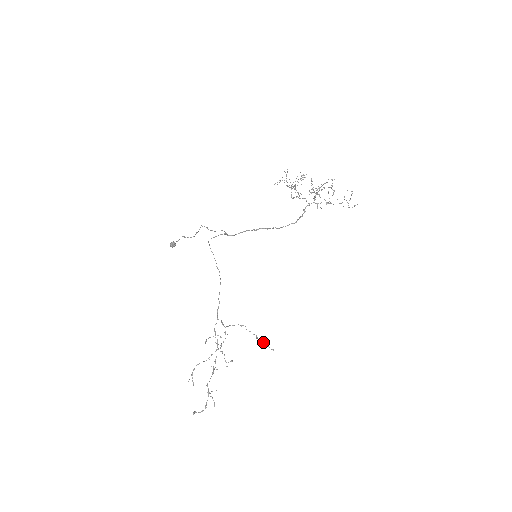
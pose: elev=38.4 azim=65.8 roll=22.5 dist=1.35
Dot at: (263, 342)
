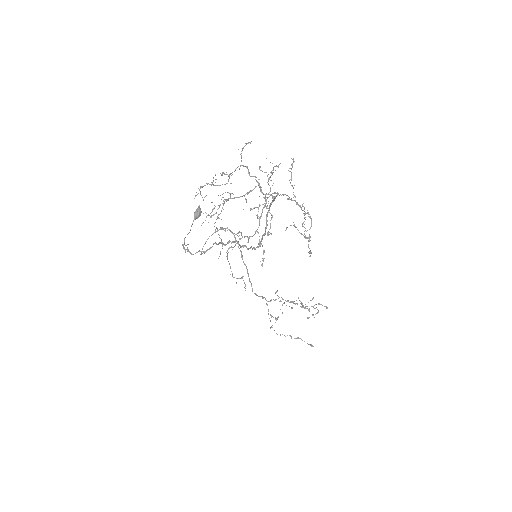
Dot at: (300, 338)
